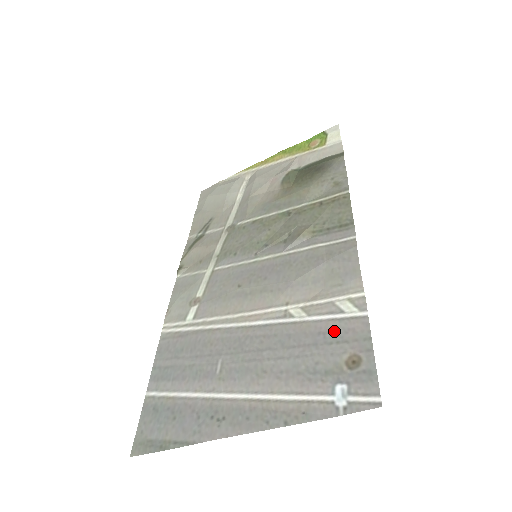
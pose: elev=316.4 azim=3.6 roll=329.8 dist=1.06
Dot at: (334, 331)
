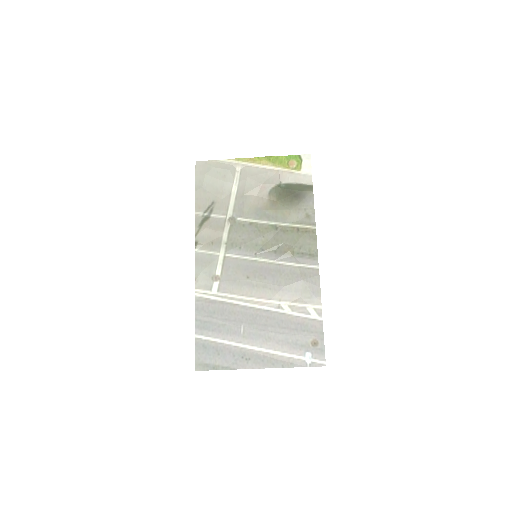
Dot at: (306, 325)
